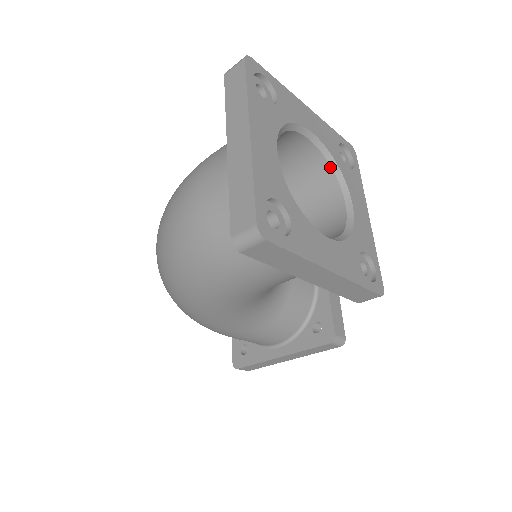
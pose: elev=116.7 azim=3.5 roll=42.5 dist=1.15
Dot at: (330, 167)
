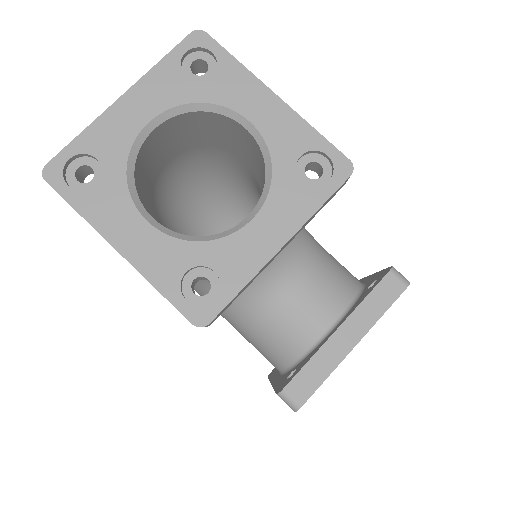
Dot at: (265, 170)
